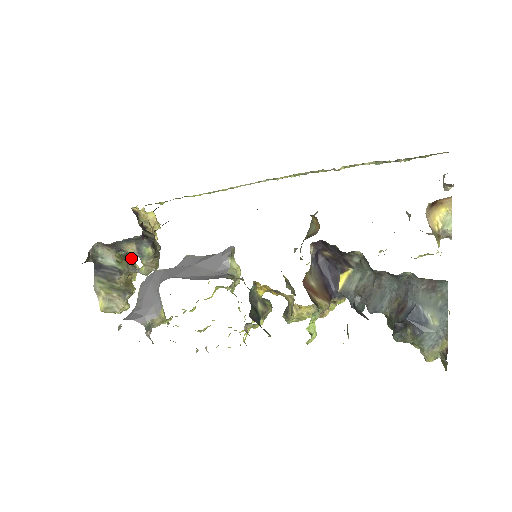
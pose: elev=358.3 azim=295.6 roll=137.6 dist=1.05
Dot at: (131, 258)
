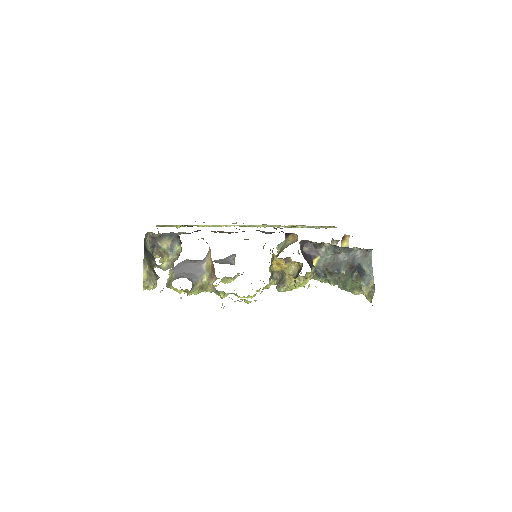
Dot at: occluded
